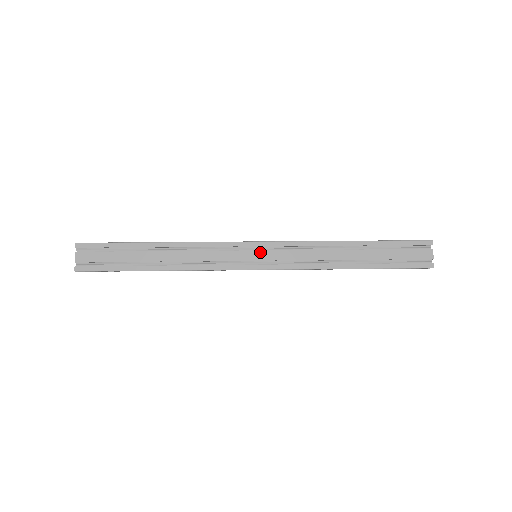
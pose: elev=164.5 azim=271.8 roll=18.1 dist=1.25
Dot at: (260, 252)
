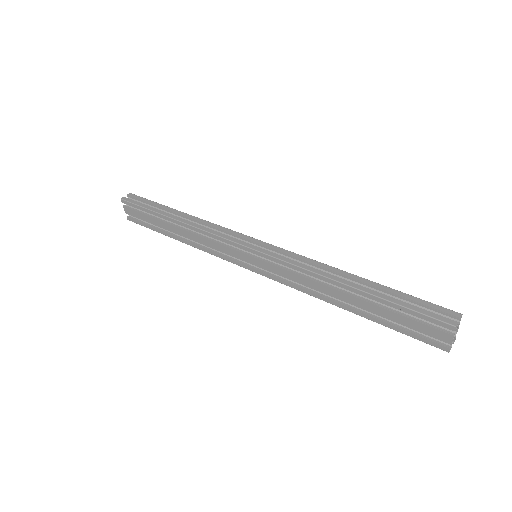
Dot at: (254, 259)
